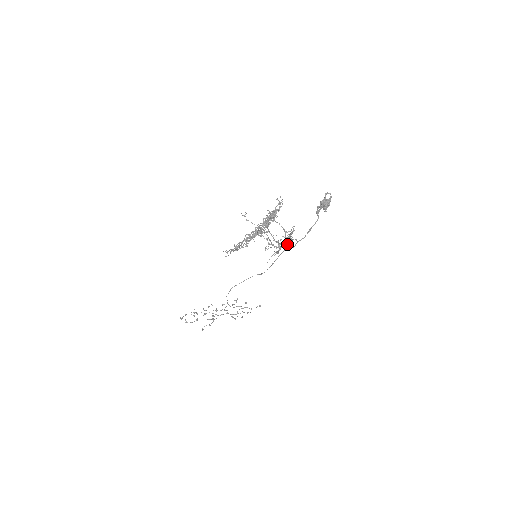
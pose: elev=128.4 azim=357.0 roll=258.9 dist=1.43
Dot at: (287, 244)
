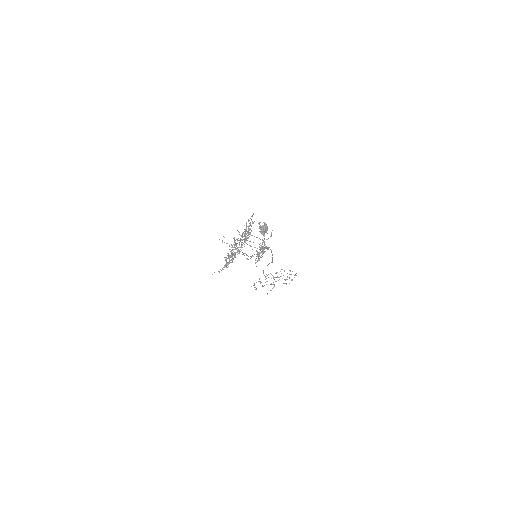
Dot at: (263, 252)
